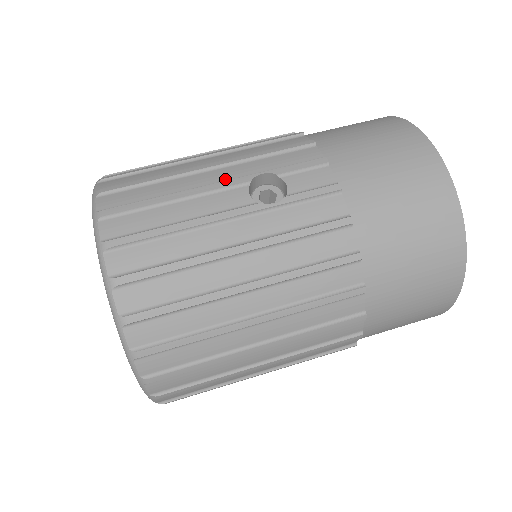
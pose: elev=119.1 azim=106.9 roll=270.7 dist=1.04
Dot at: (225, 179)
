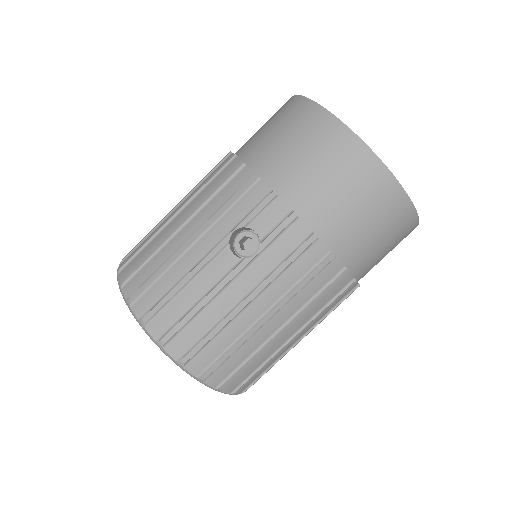
Dot at: (209, 248)
